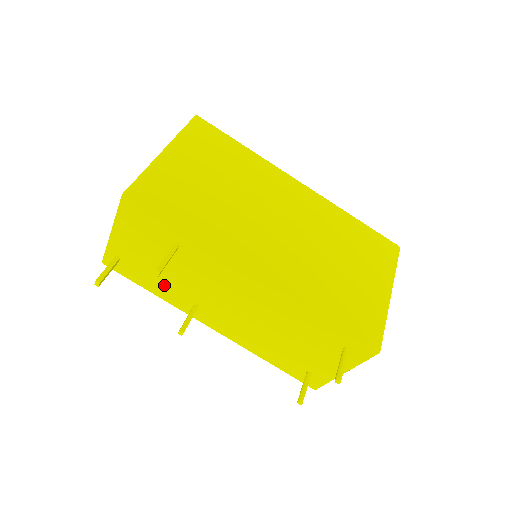
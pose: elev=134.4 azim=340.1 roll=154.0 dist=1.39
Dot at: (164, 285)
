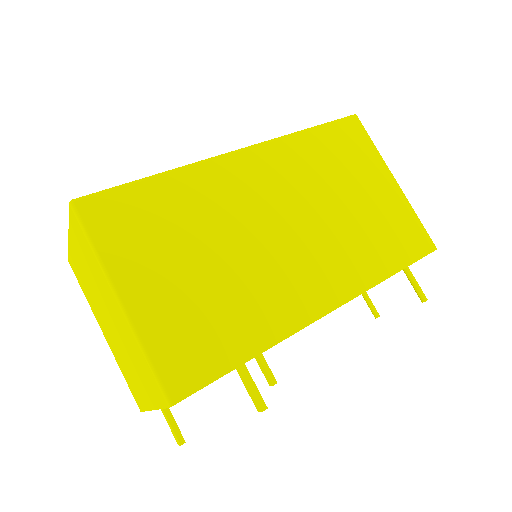
Dot at: occluded
